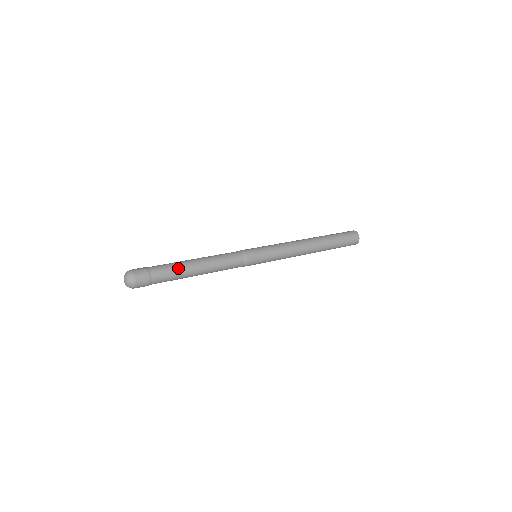
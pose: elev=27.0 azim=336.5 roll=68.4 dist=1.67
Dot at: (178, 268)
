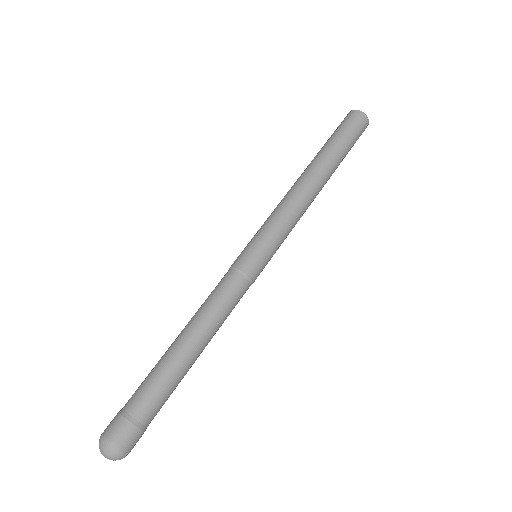
Dot at: (176, 382)
